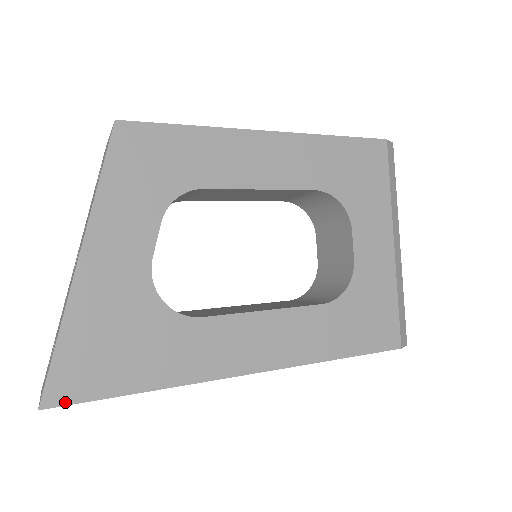
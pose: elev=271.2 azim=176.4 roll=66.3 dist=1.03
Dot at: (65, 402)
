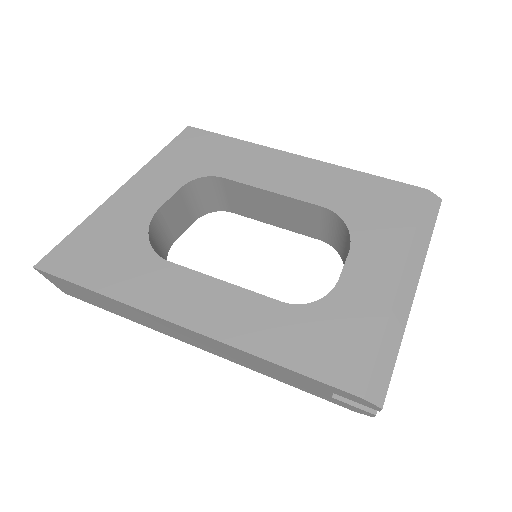
Dot at: (49, 271)
